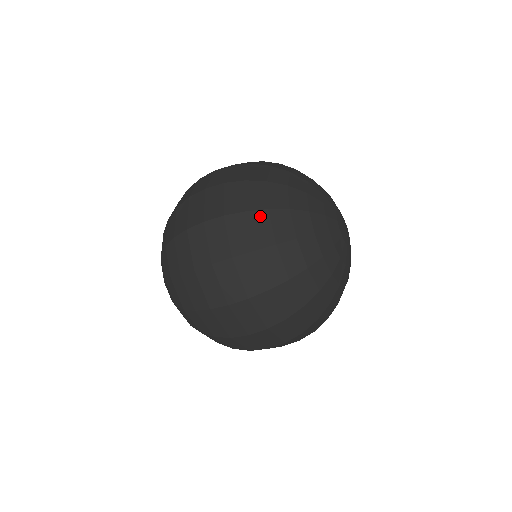
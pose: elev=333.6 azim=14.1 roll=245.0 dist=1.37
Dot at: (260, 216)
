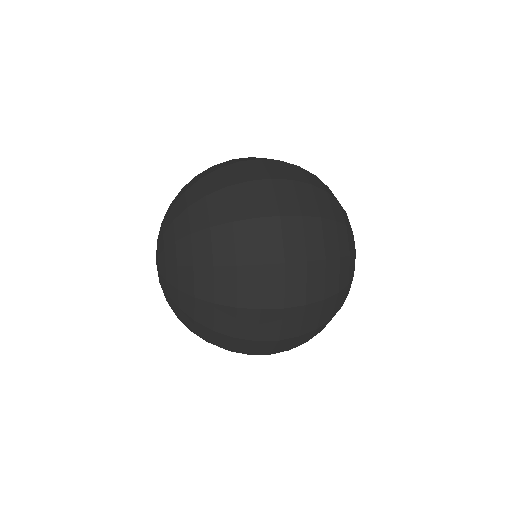
Dot at: (322, 194)
